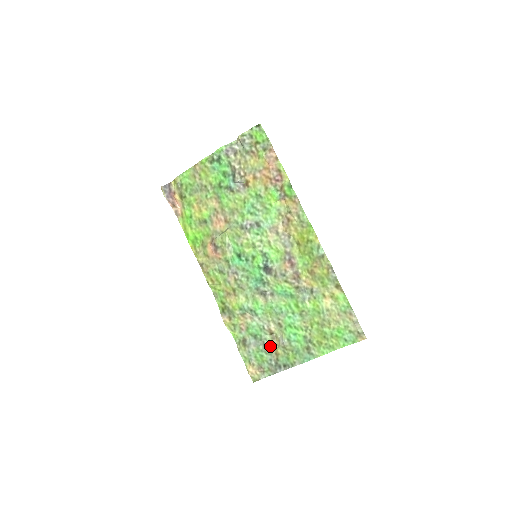
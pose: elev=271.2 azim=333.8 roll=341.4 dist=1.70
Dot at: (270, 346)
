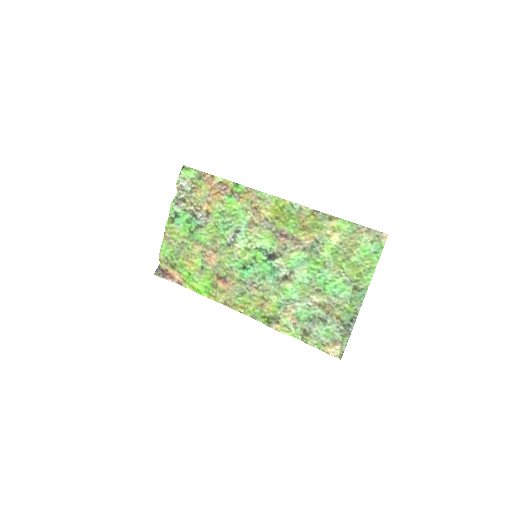
Dot at: (327, 316)
